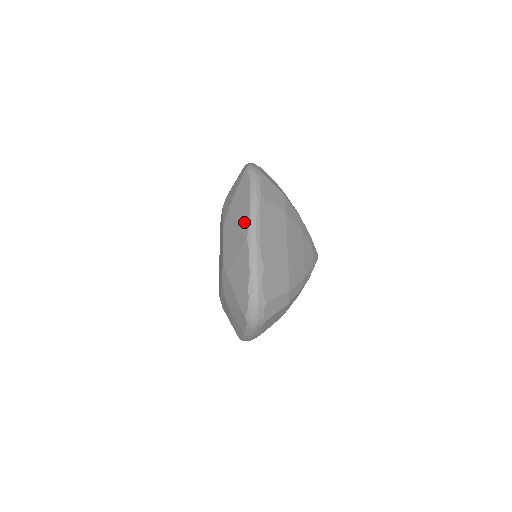
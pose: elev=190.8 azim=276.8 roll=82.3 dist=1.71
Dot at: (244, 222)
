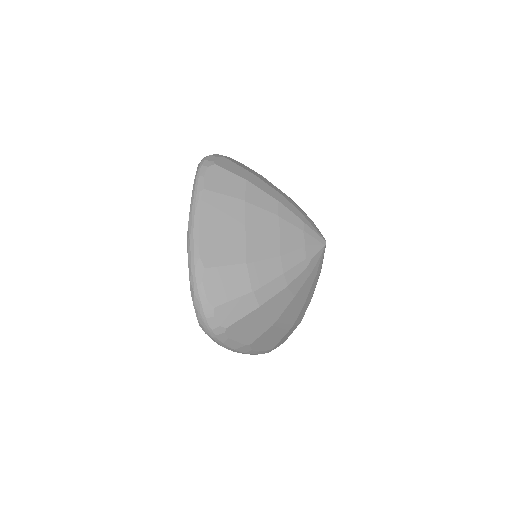
Dot at: occluded
